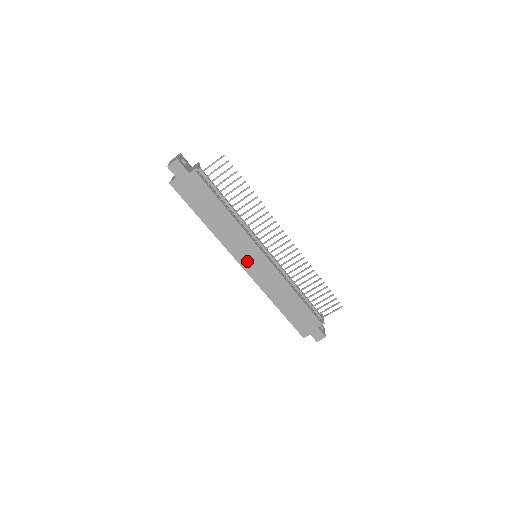
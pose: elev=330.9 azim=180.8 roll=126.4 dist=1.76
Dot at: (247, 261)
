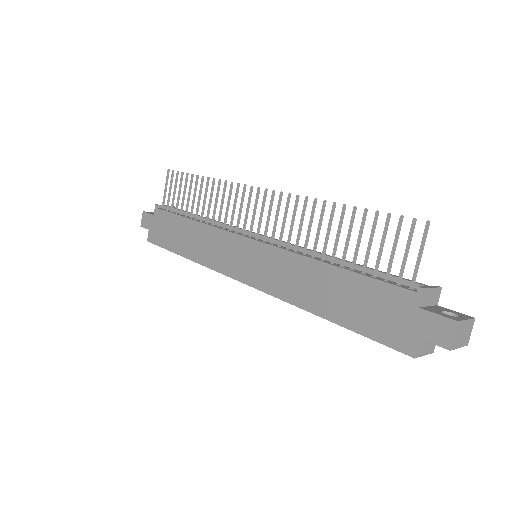
Dot at: (240, 267)
